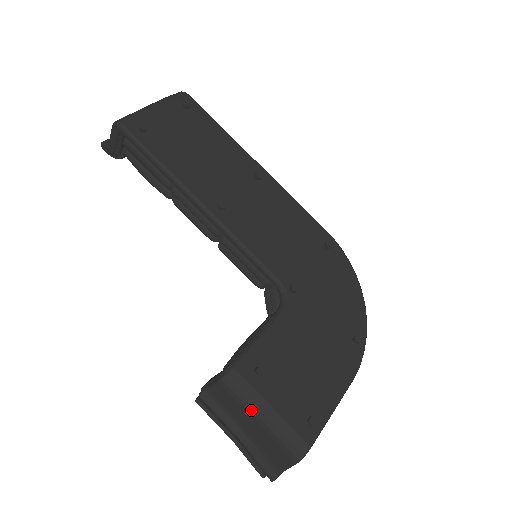
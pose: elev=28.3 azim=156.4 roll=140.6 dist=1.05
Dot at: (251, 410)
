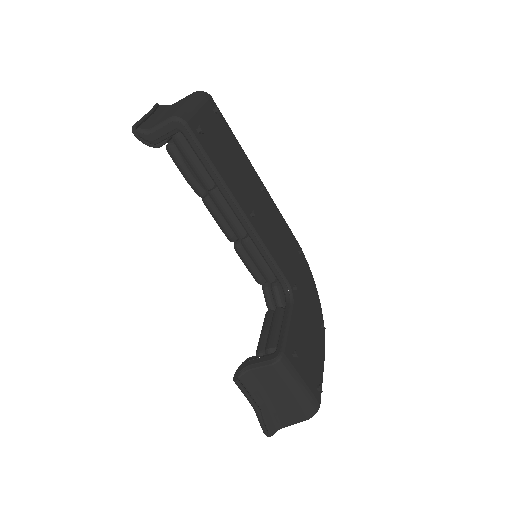
Dot at: (291, 384)
